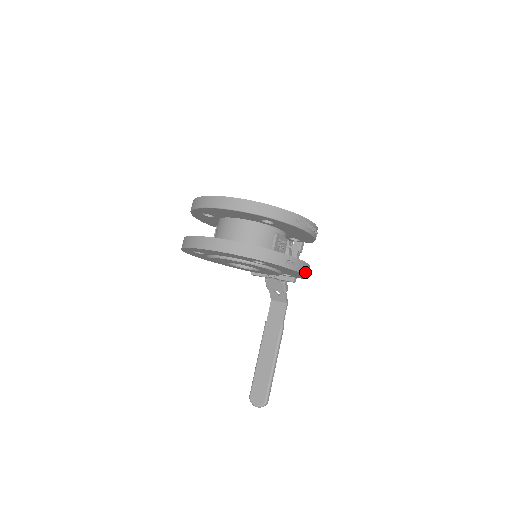
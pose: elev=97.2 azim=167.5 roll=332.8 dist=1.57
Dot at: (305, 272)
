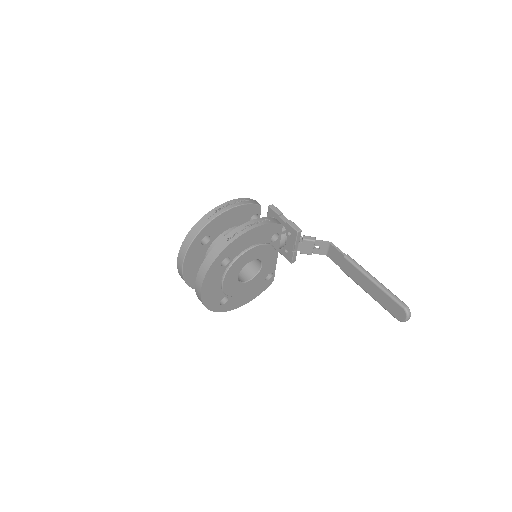
Dot at: (255, 226)
